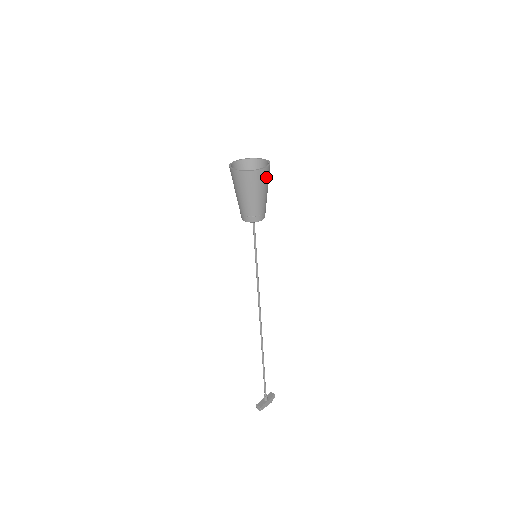
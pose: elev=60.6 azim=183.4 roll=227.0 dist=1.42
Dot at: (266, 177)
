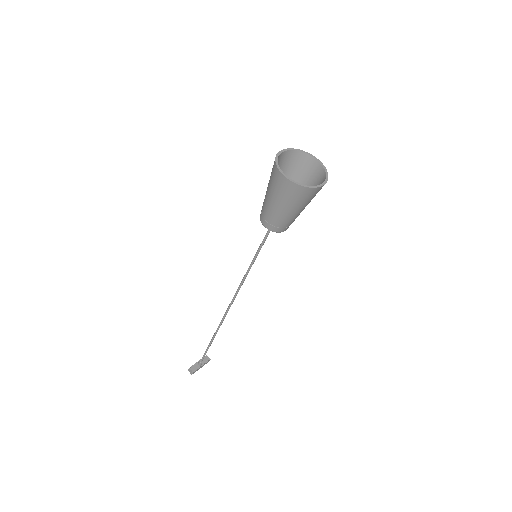
Dot at: occluded
